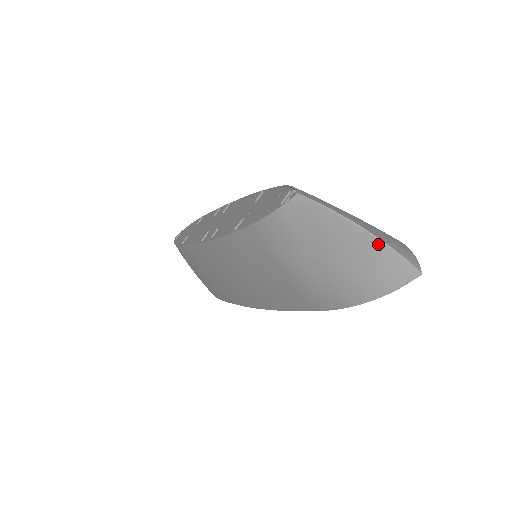
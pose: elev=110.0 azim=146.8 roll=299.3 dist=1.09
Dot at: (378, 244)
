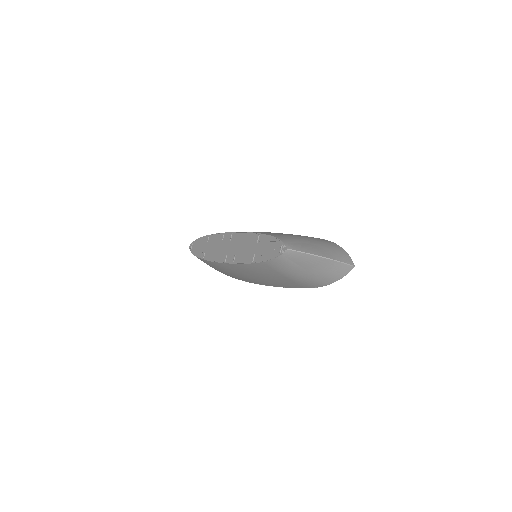
Dot at: (332, 262)
